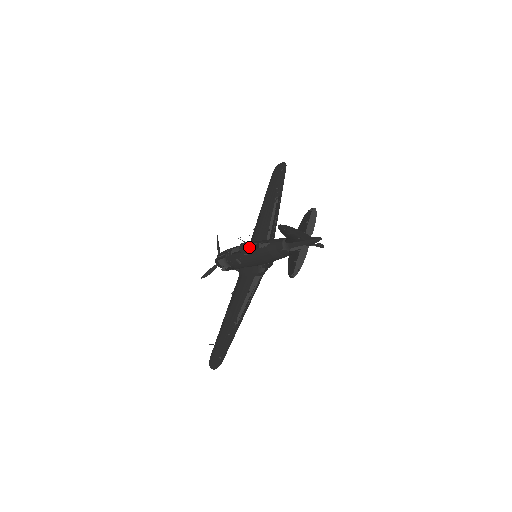
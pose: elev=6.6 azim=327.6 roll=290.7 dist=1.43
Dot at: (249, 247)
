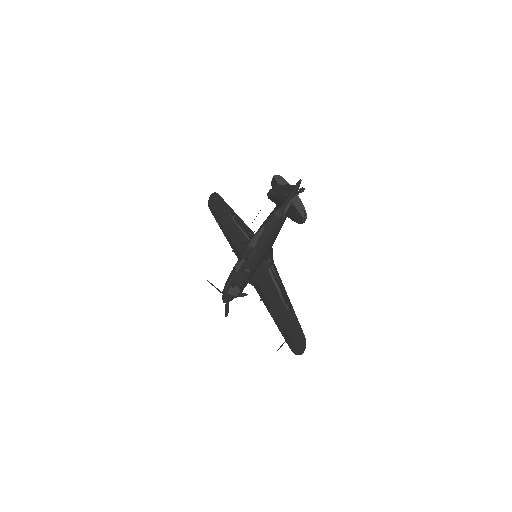
Dot at: (250, 246)
